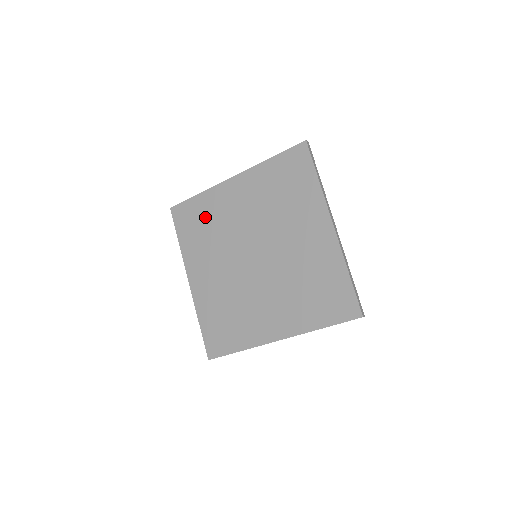
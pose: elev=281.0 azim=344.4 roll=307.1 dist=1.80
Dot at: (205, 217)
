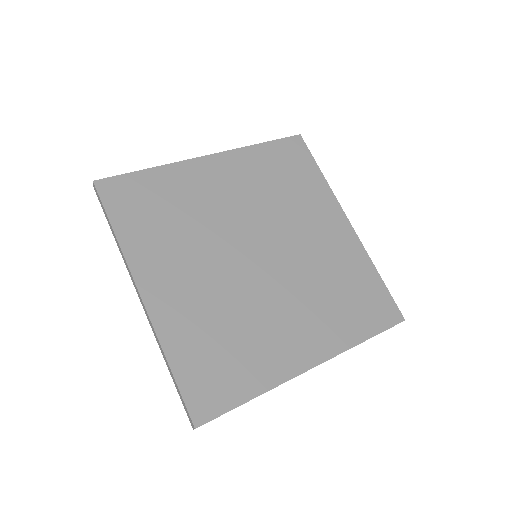
Dot at: (167, 199)
